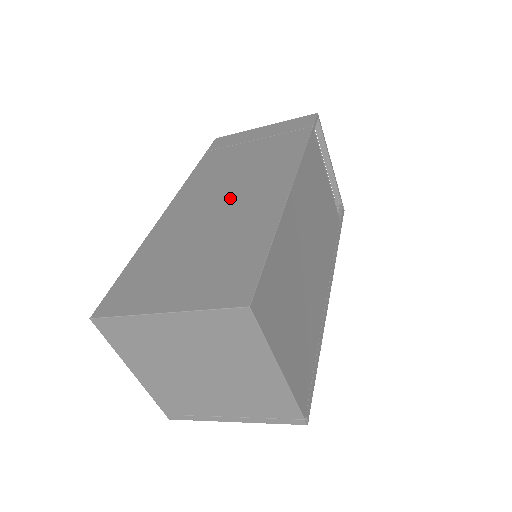
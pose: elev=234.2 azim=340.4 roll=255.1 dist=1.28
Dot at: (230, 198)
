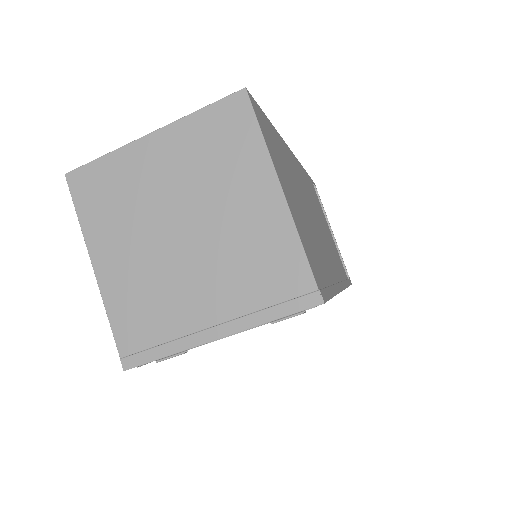
Dot at: occluded
